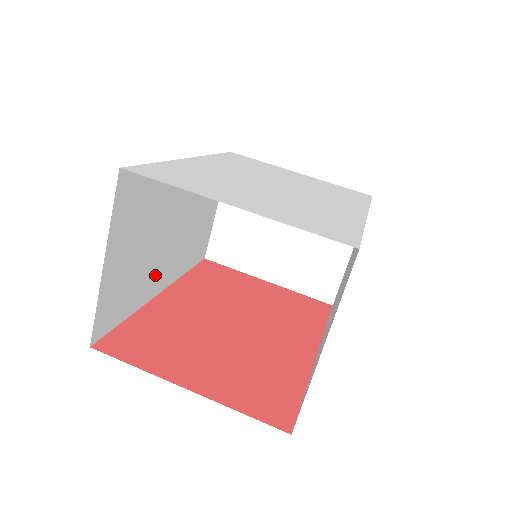
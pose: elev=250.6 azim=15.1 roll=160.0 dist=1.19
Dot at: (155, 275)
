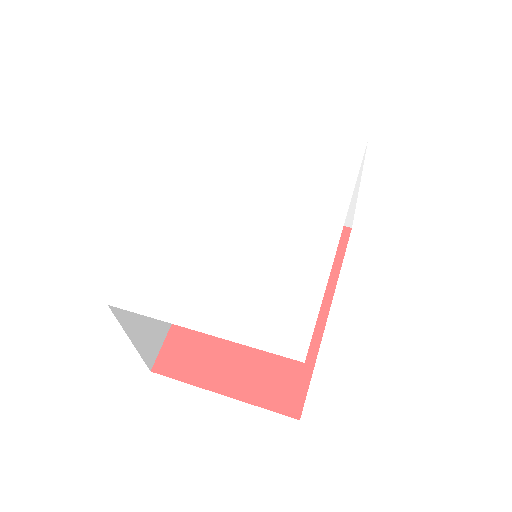
Dot at: occluded
